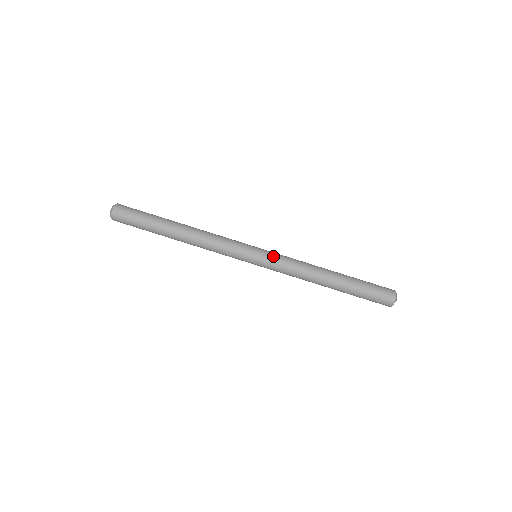
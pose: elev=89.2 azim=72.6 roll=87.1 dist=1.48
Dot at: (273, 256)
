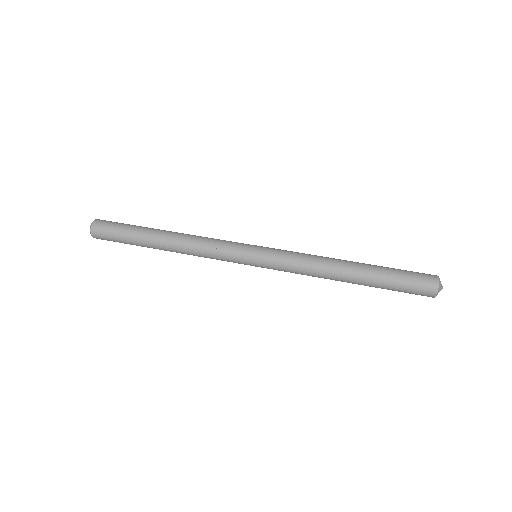
Dot at: (275, 250)
